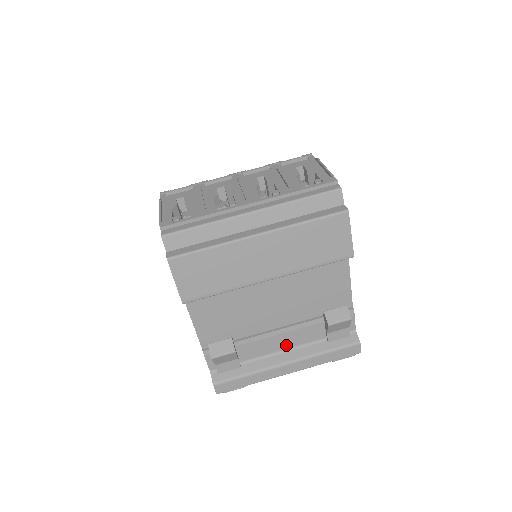
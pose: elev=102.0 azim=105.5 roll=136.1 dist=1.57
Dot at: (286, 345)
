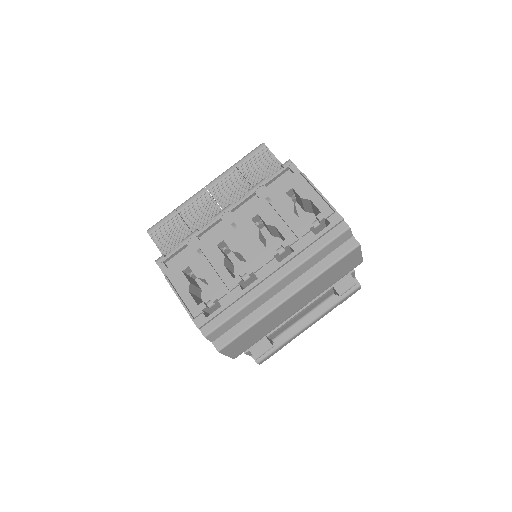
Dot at: (305, 314)
